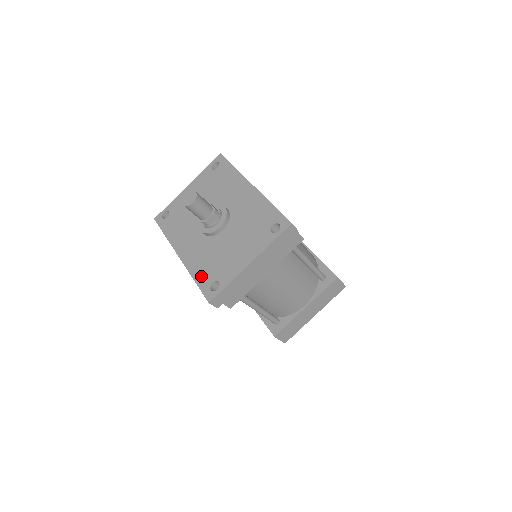
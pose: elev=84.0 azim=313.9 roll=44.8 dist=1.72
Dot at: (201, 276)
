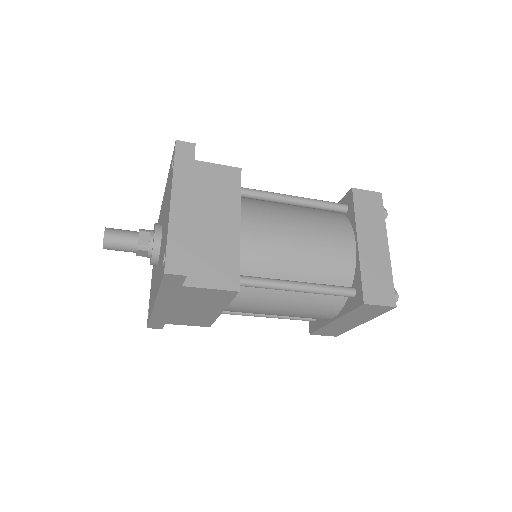
Dot at: (160, 278)
